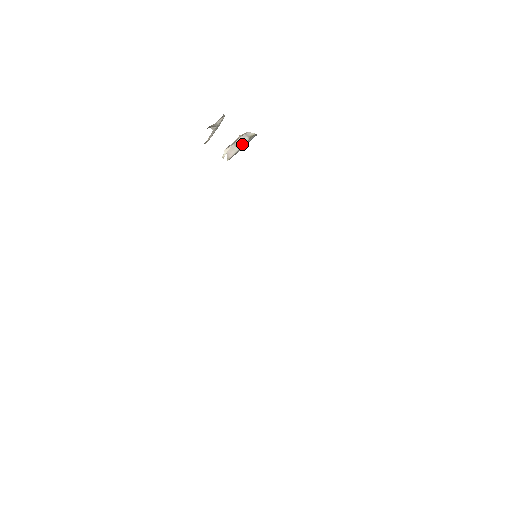
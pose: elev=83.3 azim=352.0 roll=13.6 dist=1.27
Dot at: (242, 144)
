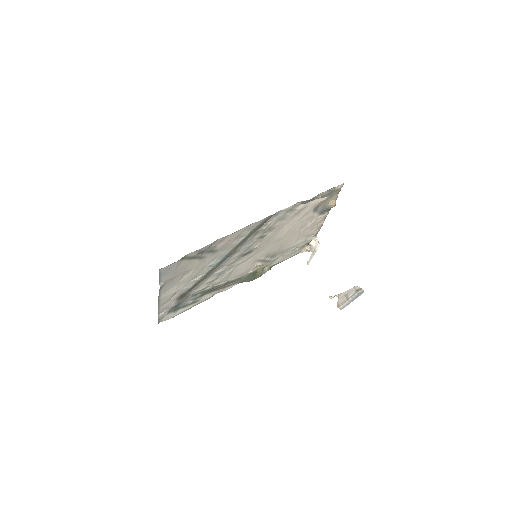
Dot at: (350, 295)
